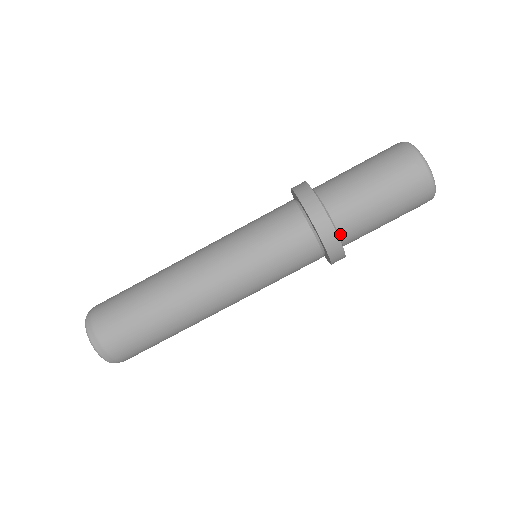
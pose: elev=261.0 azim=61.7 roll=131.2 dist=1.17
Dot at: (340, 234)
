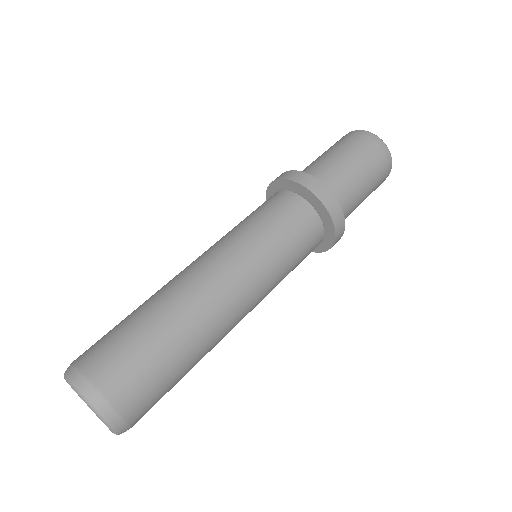
Dot at: occluded
